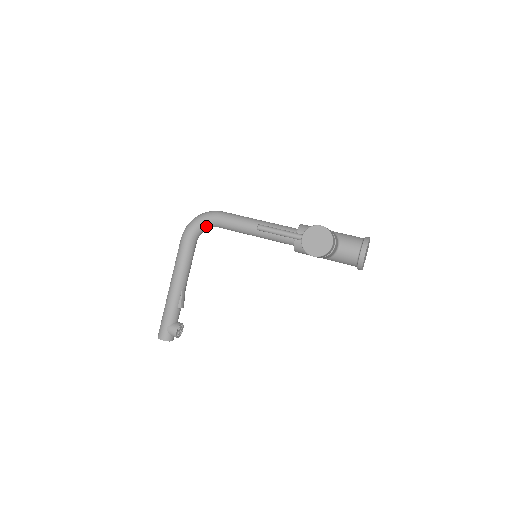
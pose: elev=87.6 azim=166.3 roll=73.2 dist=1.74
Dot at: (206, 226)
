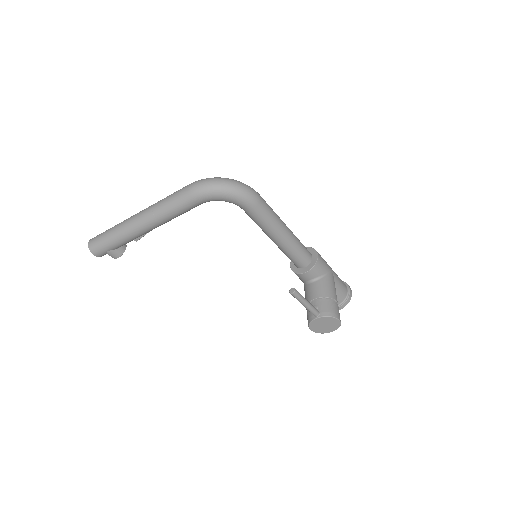
Dot at: (231, 202)
